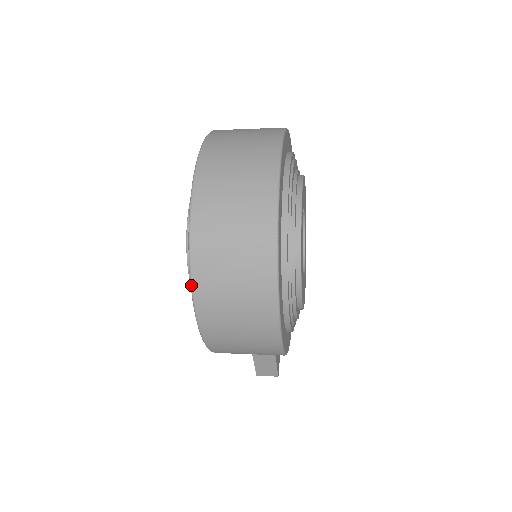
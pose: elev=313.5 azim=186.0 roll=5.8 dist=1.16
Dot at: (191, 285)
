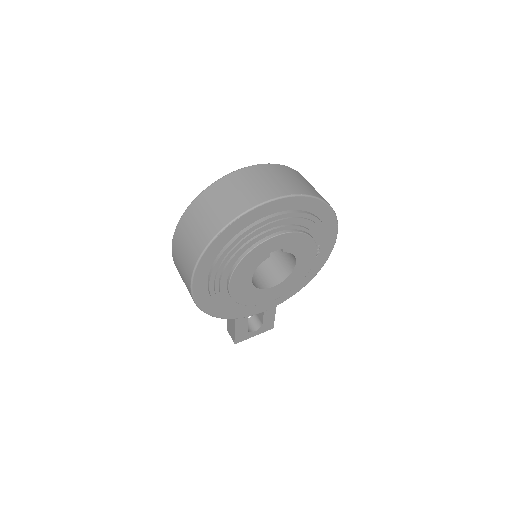
Dot at: (177, 224)
